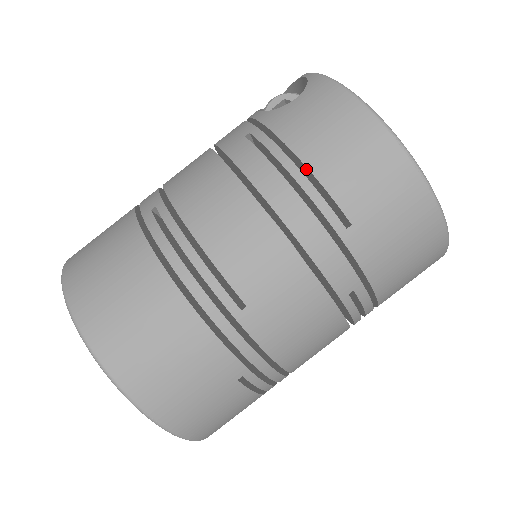
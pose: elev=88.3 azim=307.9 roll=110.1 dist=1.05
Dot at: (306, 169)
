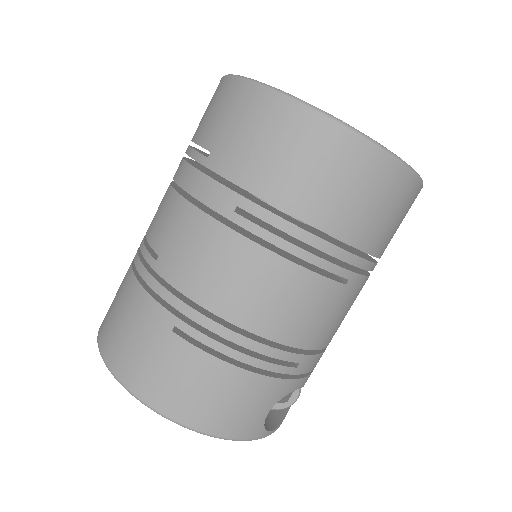
Dot at: occluded
